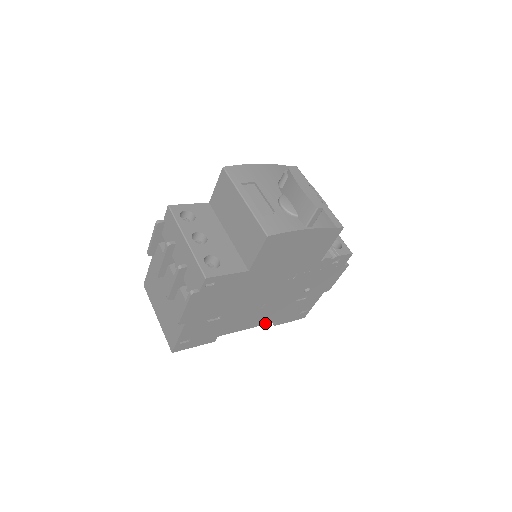
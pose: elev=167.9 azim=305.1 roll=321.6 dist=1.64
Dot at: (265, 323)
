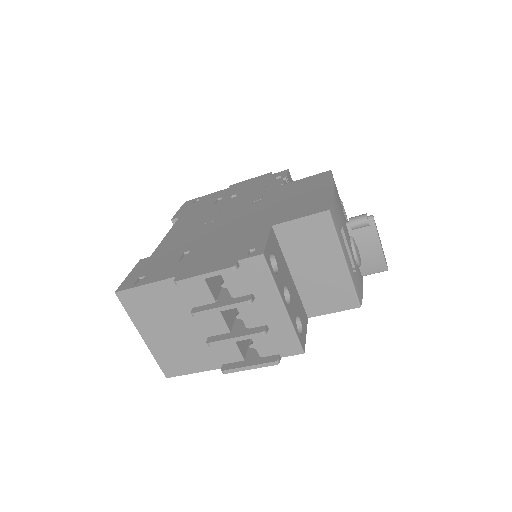
Dot at: occluded
